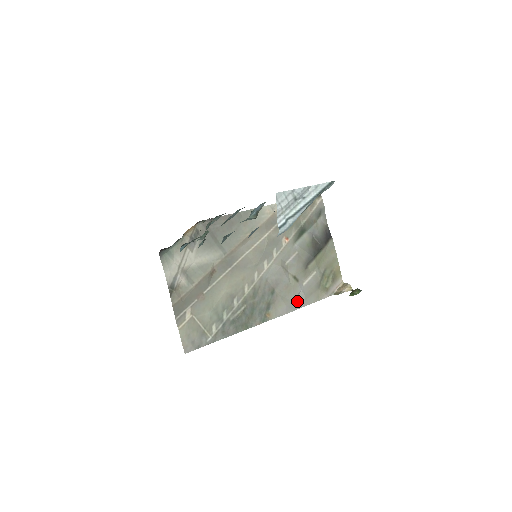
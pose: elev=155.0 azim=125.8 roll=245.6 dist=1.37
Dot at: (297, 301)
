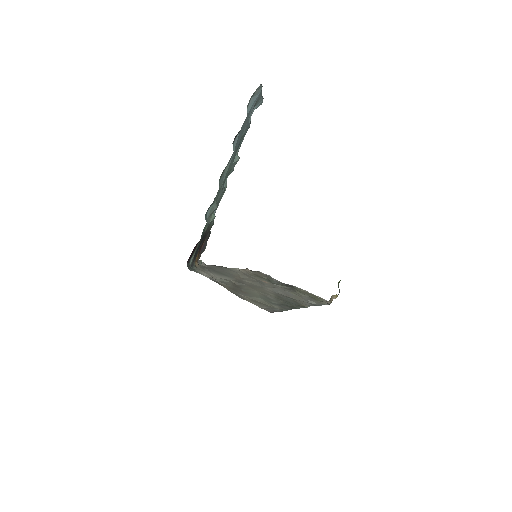
Dot at: occluded
